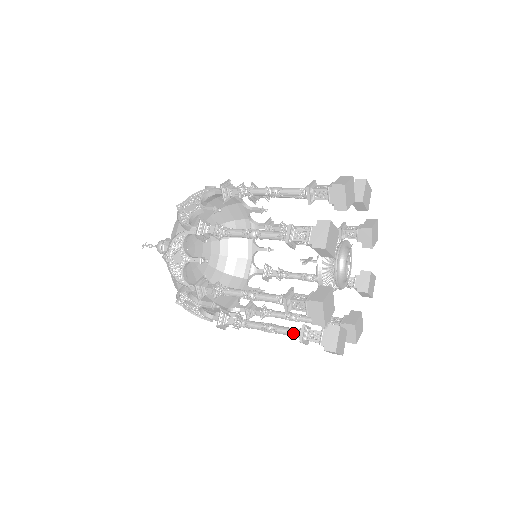
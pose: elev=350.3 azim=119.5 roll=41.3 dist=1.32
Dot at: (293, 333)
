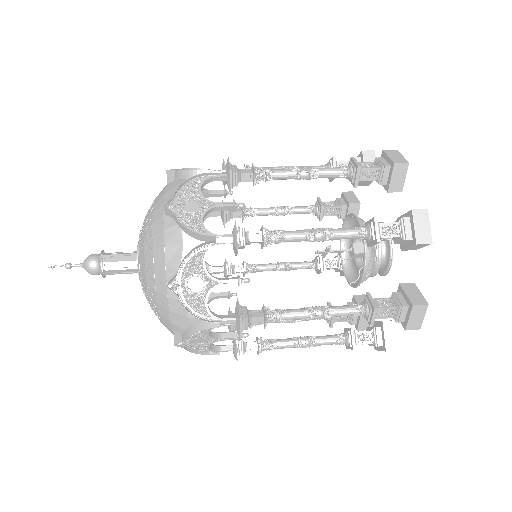
Dot at: (356, 307)
